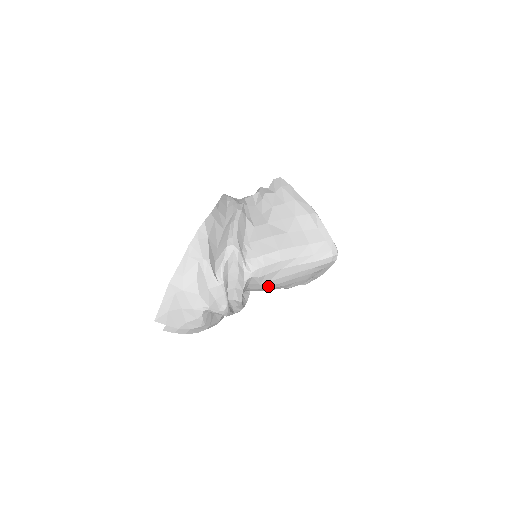
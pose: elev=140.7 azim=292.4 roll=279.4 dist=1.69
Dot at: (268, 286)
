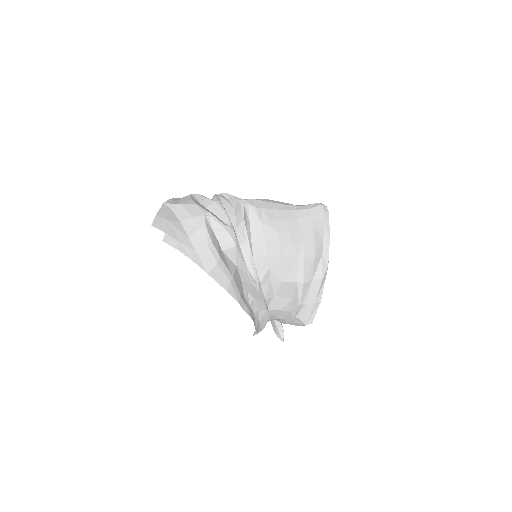
Dot at: (272, 232)
